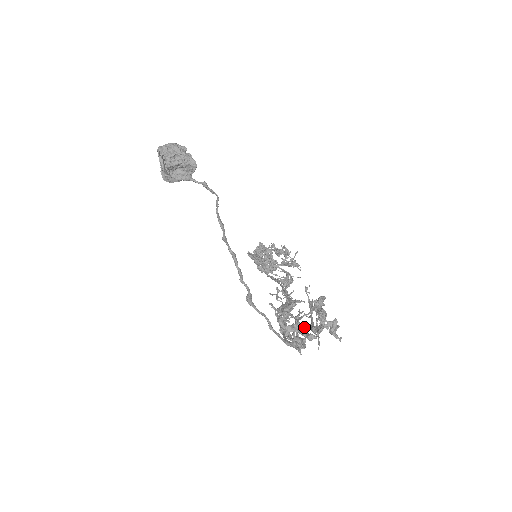
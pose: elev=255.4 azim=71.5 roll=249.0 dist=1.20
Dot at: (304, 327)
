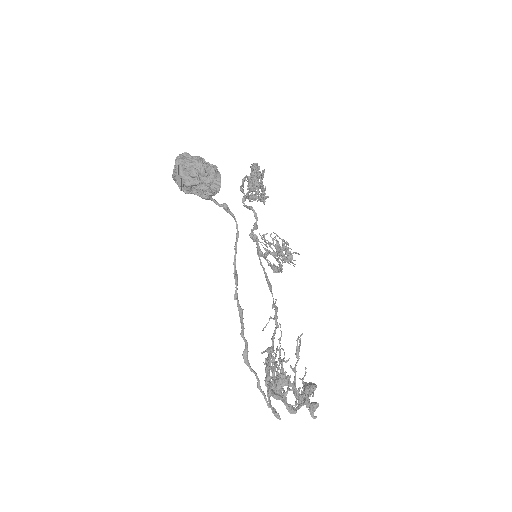
Dot at: (284, 358)
